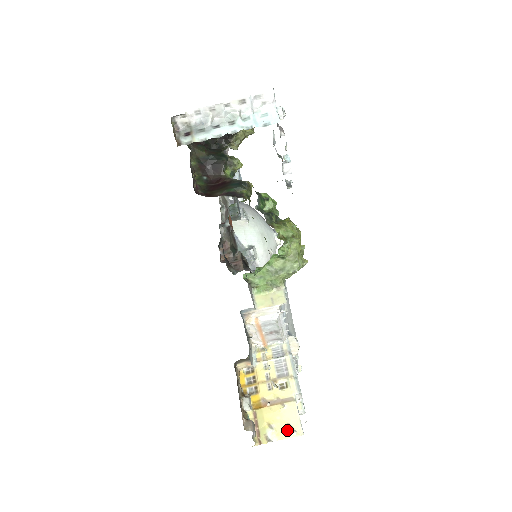
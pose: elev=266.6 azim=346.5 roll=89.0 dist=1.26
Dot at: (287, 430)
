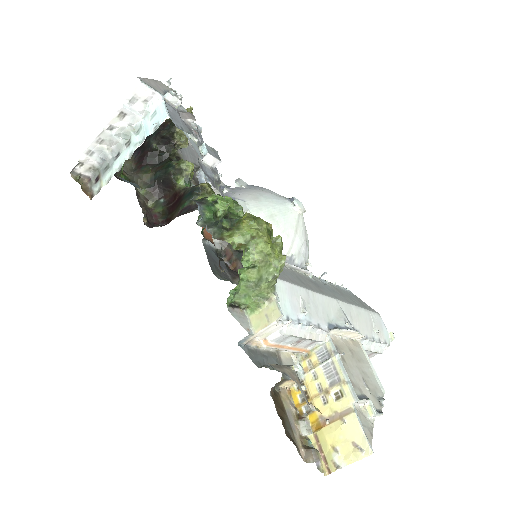
Dot at: (353, 451)
